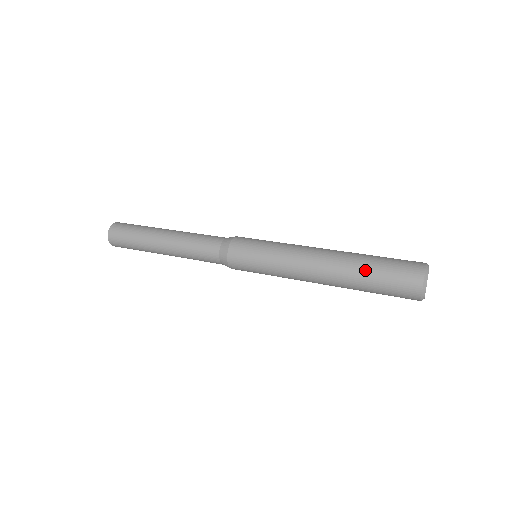
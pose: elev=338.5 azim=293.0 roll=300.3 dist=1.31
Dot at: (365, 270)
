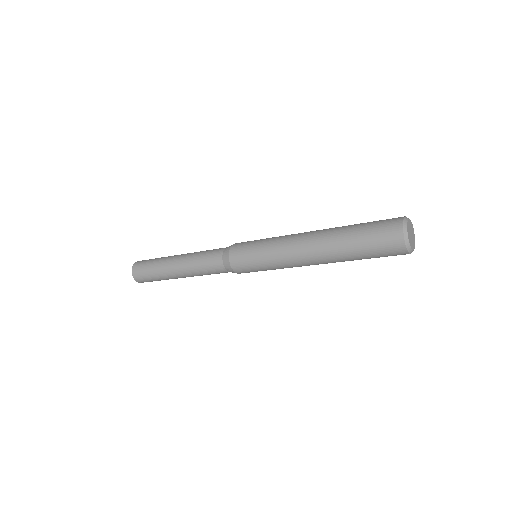
Dot at: (350, 226)
